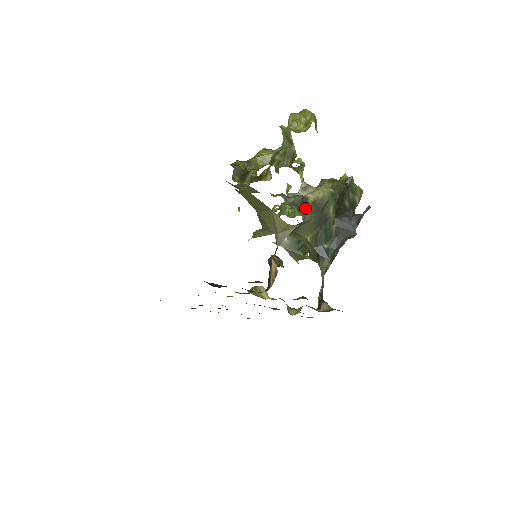
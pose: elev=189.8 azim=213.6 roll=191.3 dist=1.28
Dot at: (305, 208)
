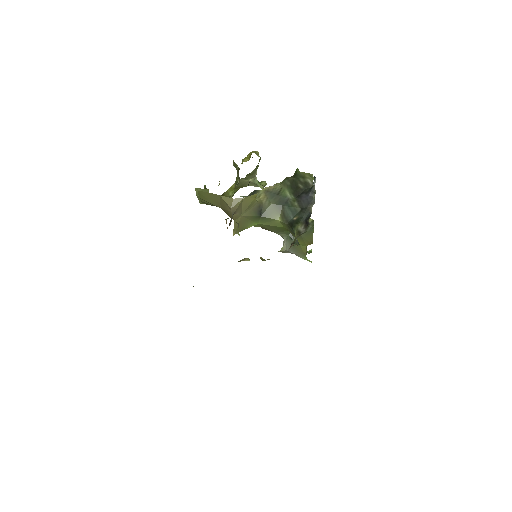
Dot at: (259, 195)
